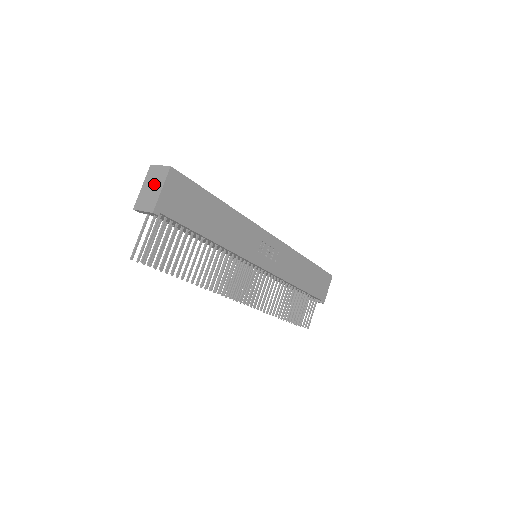
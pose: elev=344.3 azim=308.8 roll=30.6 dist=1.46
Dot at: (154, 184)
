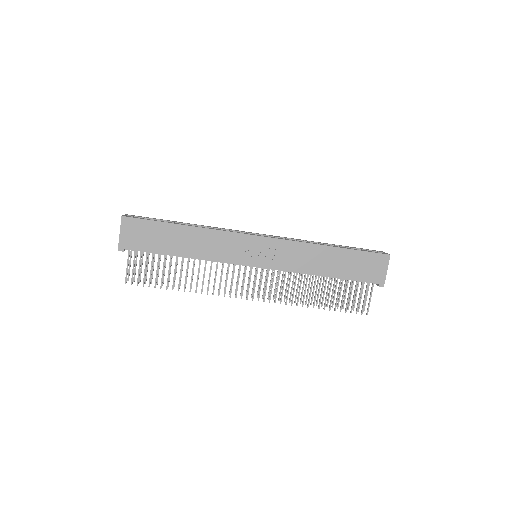
Dot at: occluded
